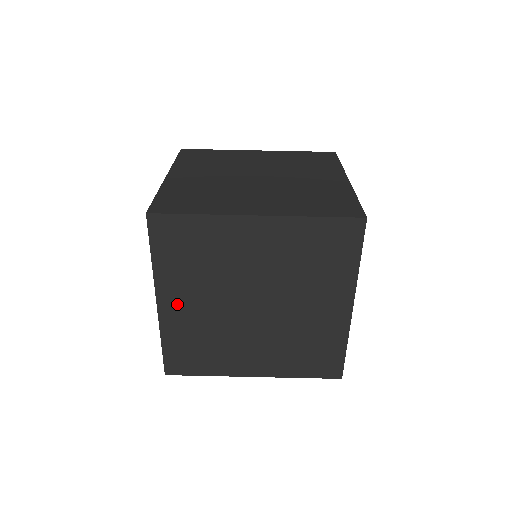
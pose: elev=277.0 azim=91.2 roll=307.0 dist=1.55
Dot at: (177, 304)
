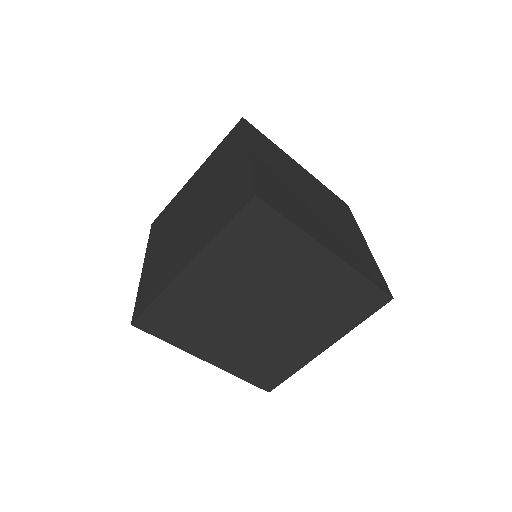
Dot at: (218, 352)
